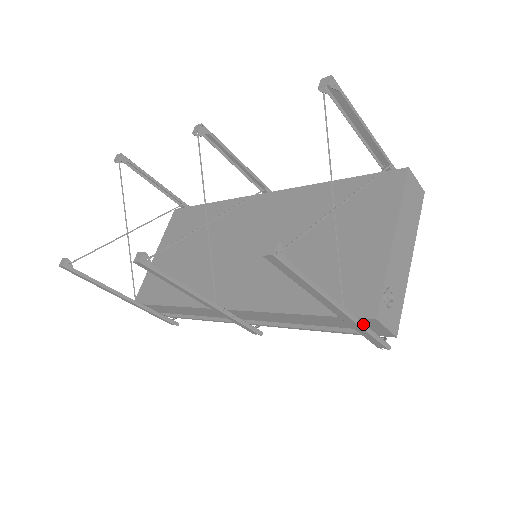
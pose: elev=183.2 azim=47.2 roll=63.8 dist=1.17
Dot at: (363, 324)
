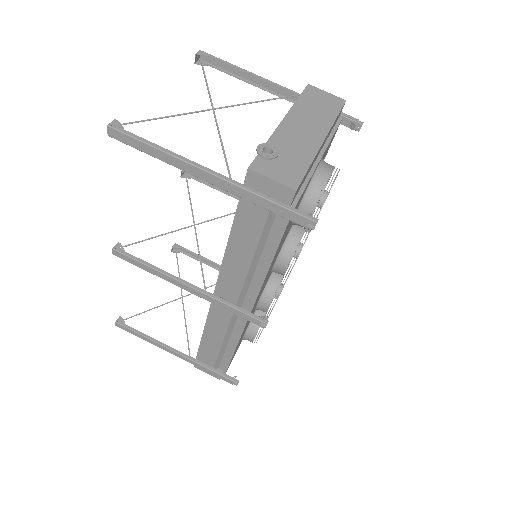
Dot at: (253, 189)
